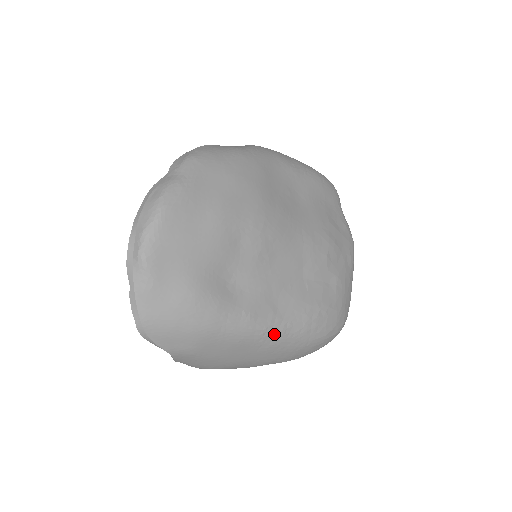
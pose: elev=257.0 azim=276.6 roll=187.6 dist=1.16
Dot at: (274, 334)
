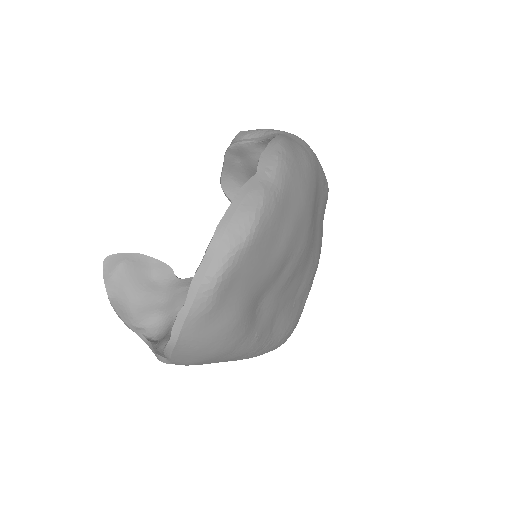
Dot at: (260, 350)
